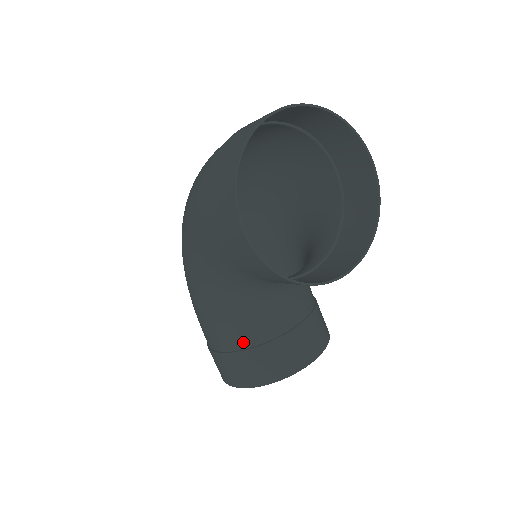
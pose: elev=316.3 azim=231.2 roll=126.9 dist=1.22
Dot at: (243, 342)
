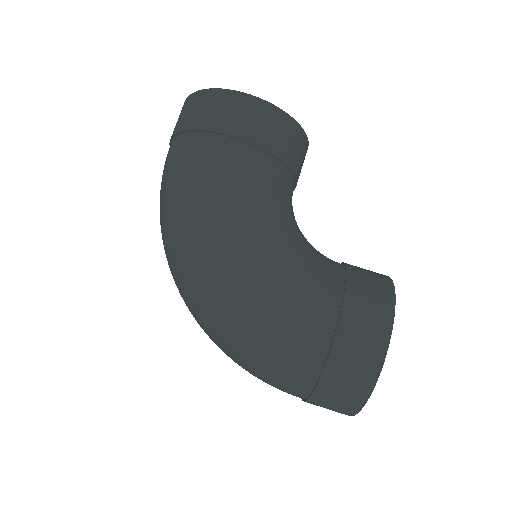
Dot at: (336, 275)
